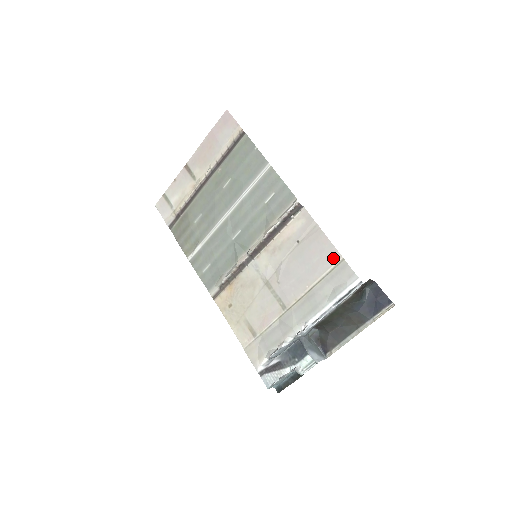
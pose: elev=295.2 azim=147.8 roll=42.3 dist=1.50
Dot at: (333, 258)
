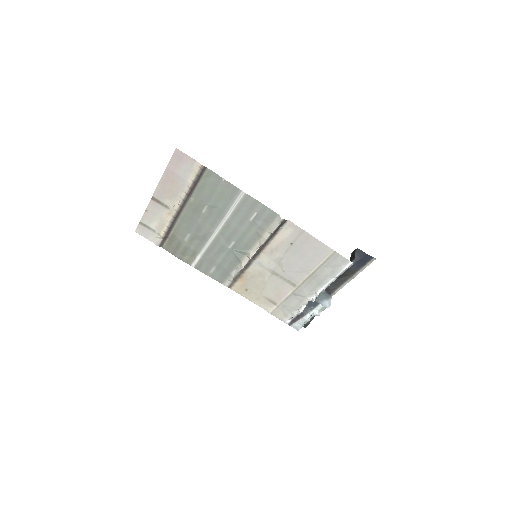
Dot at: (326, 252)
